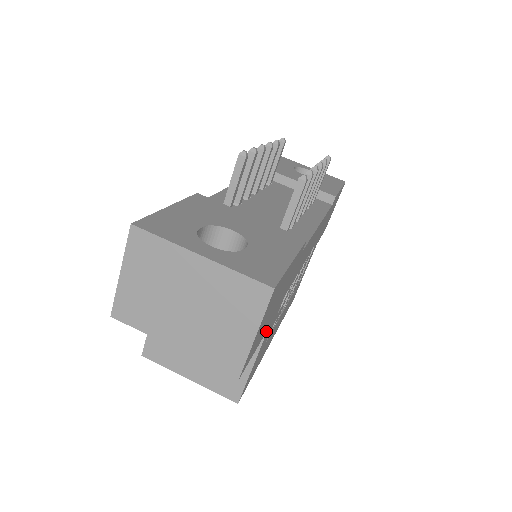
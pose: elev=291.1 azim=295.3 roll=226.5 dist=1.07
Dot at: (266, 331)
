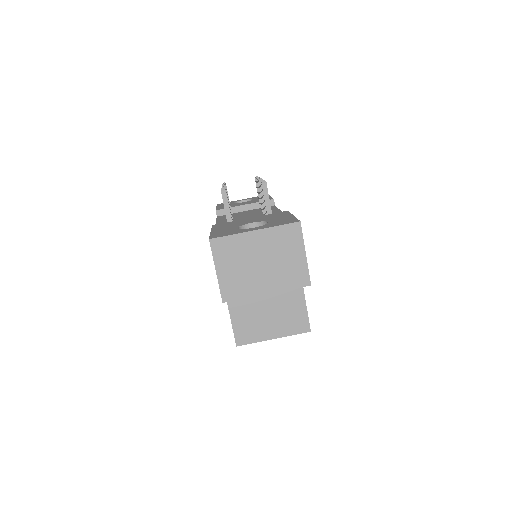
Dot at: occluded
